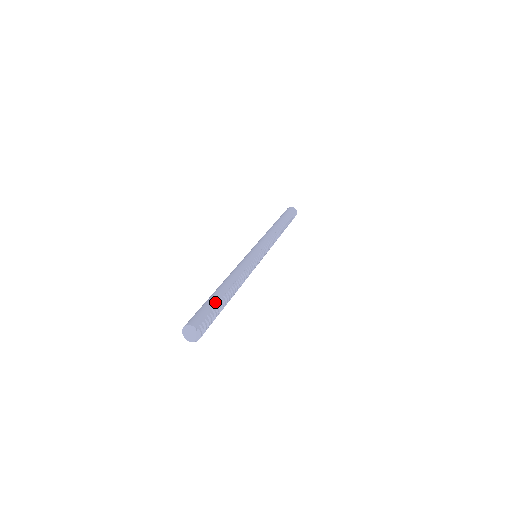
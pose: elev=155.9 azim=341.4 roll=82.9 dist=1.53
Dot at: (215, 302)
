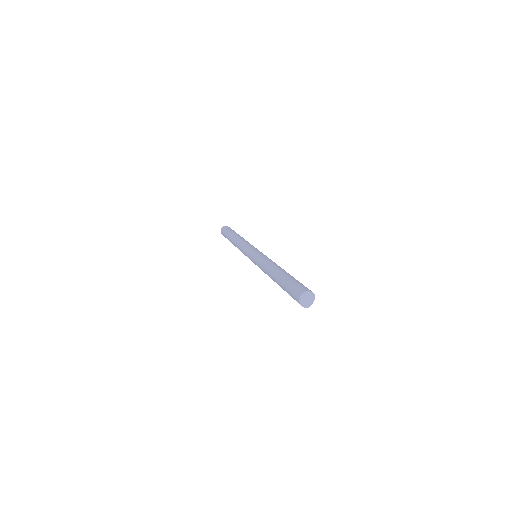
Dot at: occluded
